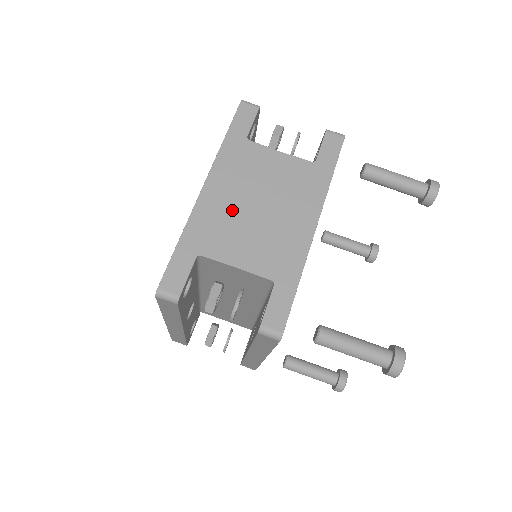
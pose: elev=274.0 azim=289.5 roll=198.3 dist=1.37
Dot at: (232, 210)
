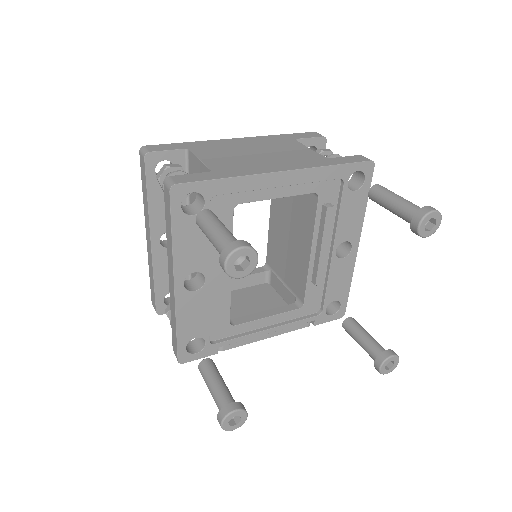
Dot at: (238, 148)
